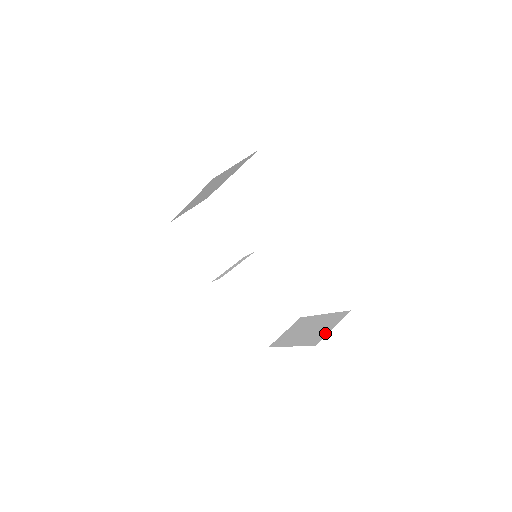
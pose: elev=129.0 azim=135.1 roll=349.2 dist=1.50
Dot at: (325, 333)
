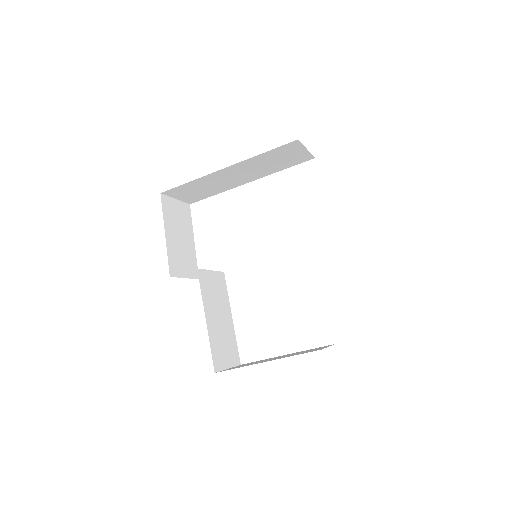
Dot at: (322, 348)
